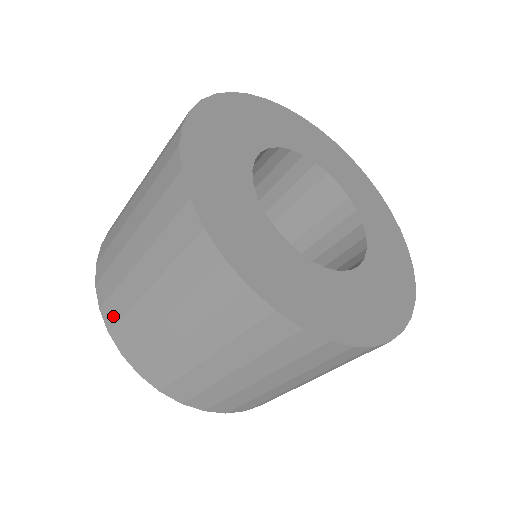
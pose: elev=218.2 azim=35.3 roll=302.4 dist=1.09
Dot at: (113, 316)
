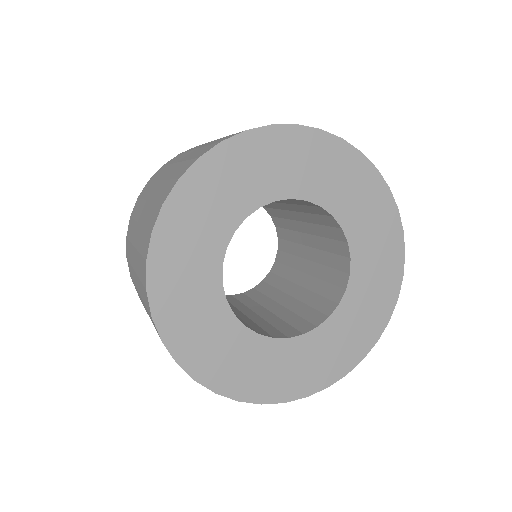
Dot at: occluded
